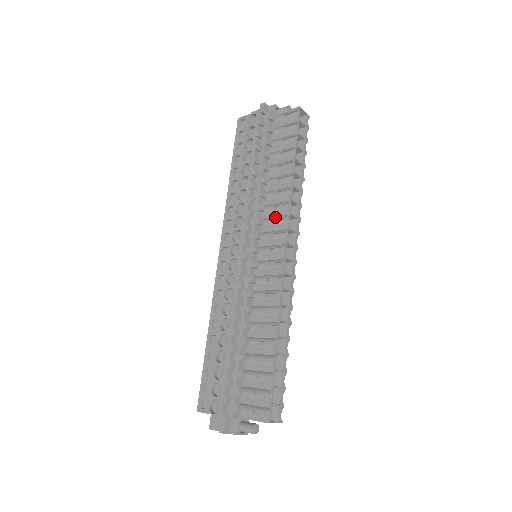
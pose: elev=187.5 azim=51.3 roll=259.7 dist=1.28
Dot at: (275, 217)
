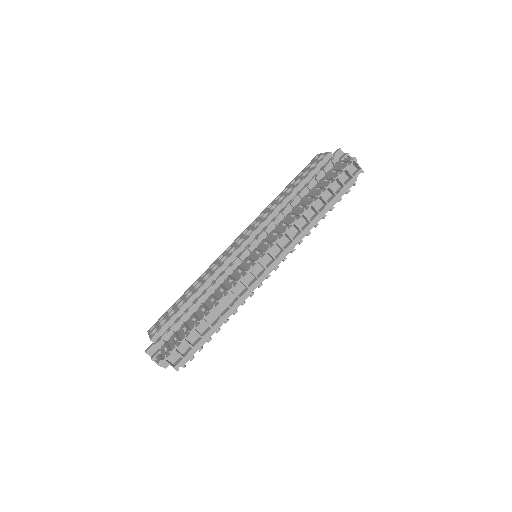
Dot at: (277, 231)
